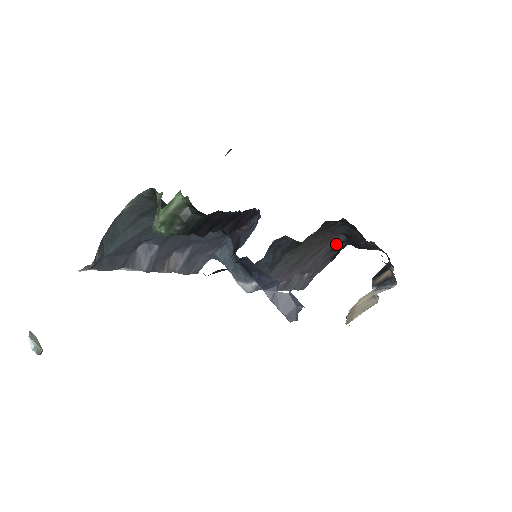
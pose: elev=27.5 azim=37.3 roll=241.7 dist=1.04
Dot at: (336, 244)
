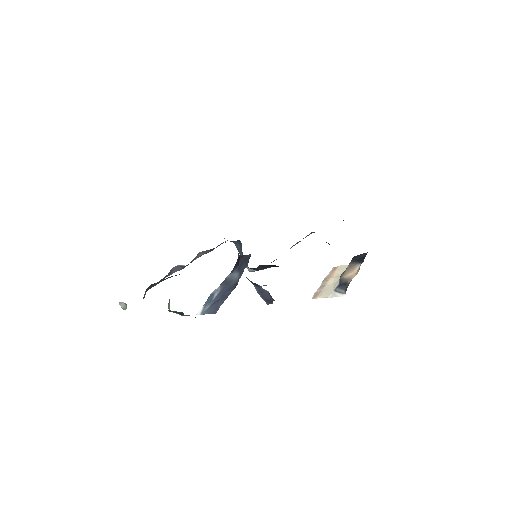
Dot at: occluded
